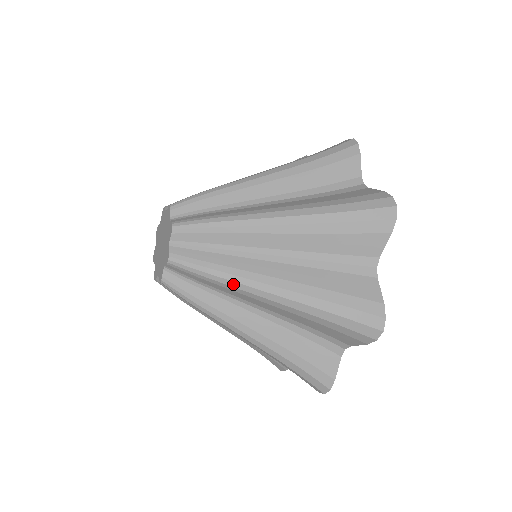
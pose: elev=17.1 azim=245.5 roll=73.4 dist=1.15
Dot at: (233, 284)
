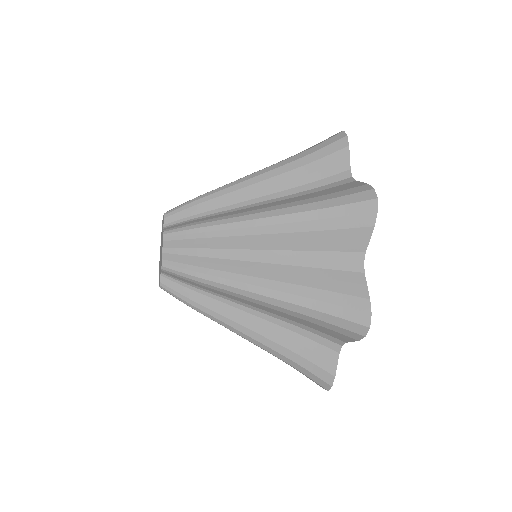
Dot at: (221, 286)
